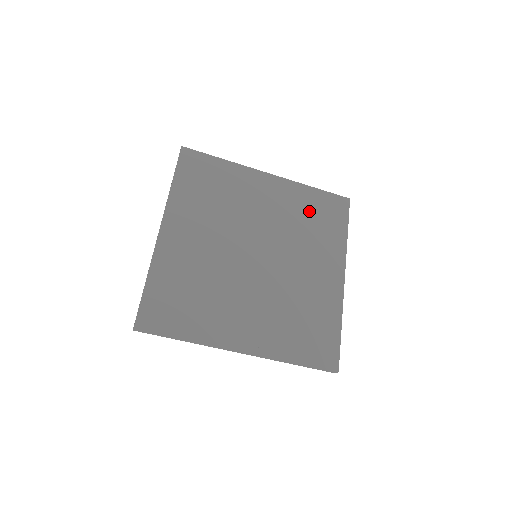
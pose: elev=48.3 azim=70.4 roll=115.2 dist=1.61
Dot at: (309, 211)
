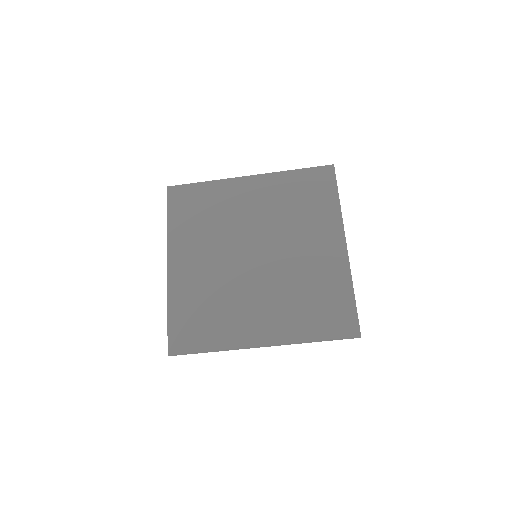
Dot at: (295, 194)
